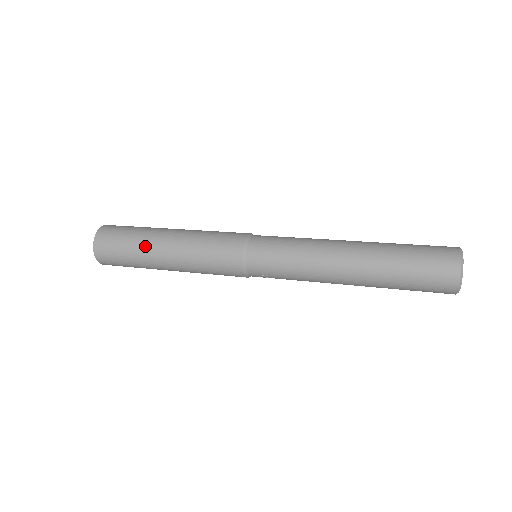
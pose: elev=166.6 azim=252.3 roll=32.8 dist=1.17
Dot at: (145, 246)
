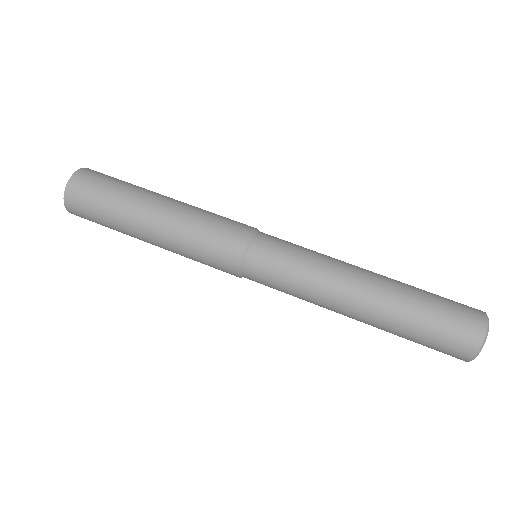
Dot at: (127, 232)
